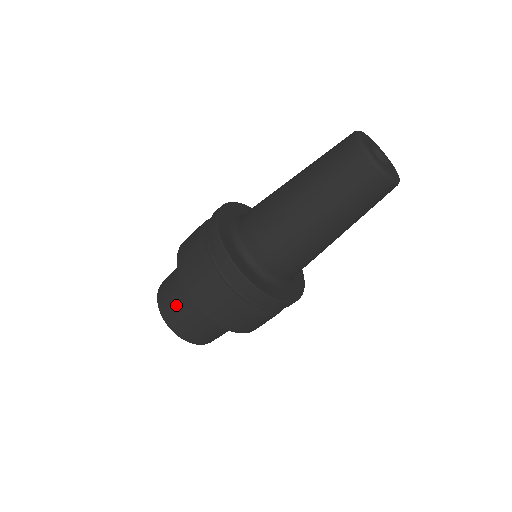
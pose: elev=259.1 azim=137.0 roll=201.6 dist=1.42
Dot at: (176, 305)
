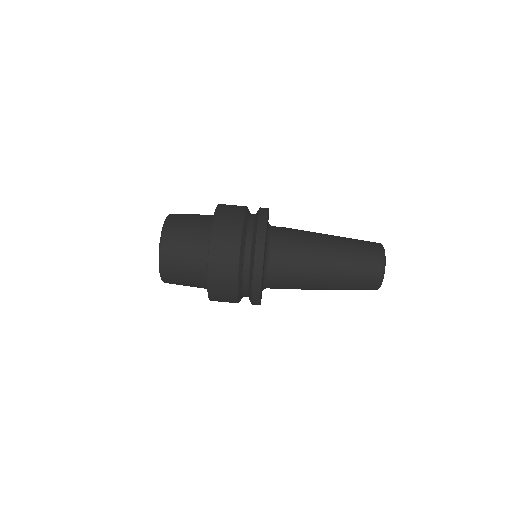
Dot at: (182, 256)
